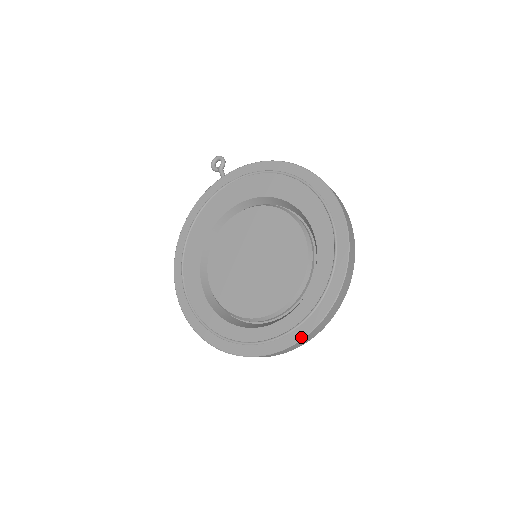
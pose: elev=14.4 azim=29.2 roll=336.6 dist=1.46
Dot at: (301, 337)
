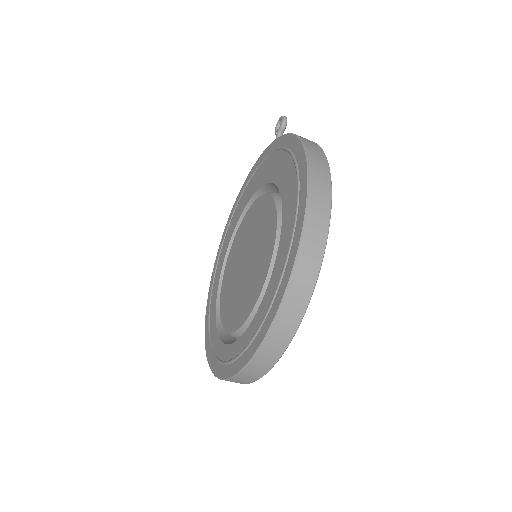
Dot at: (228, 376)
